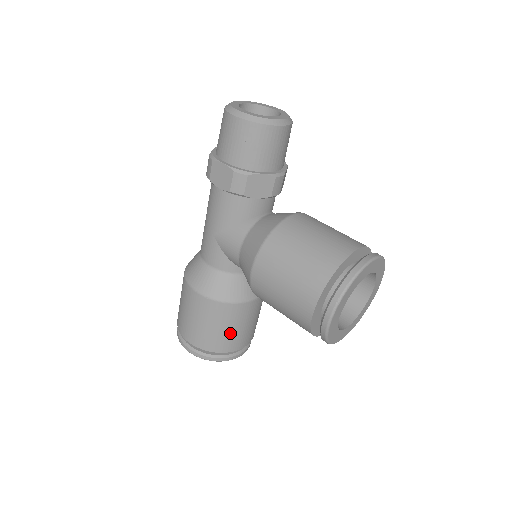
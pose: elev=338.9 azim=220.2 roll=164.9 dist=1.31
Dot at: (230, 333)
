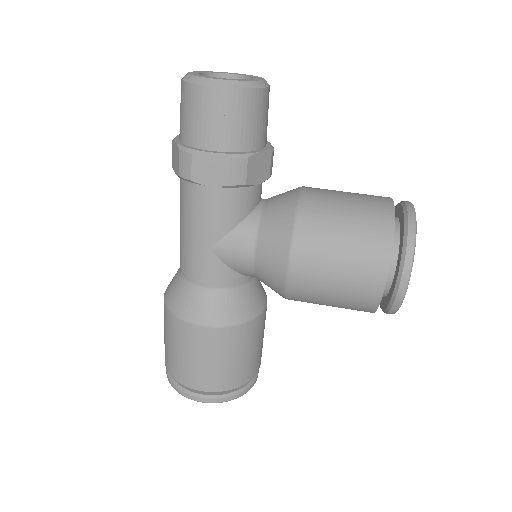
Dot at: (251, 357)
